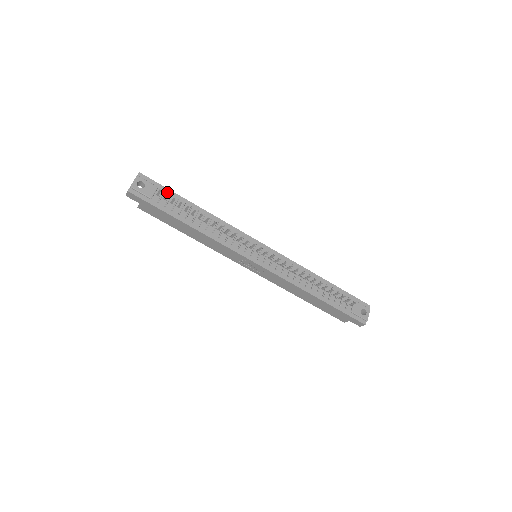
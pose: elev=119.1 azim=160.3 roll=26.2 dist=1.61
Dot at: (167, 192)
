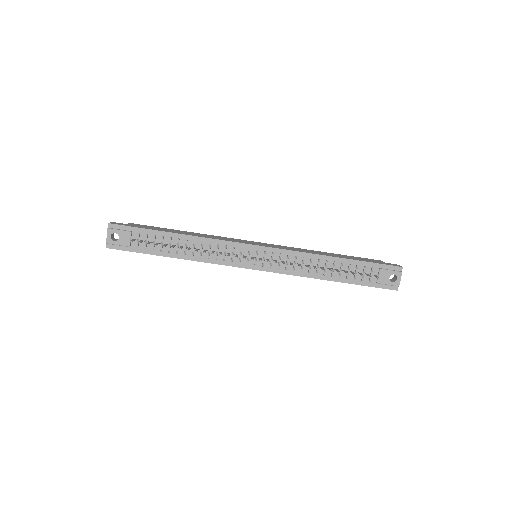
Dot at: (142, 232)
